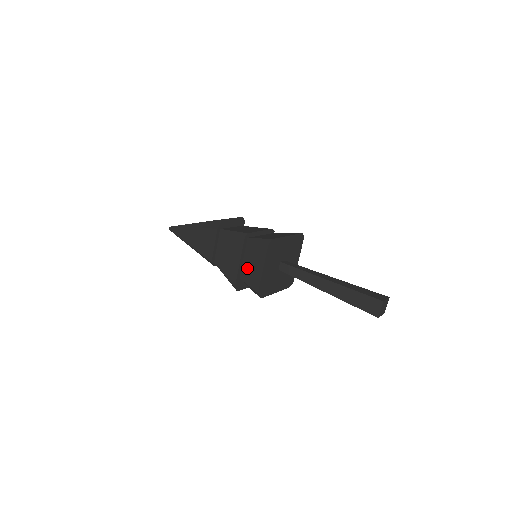
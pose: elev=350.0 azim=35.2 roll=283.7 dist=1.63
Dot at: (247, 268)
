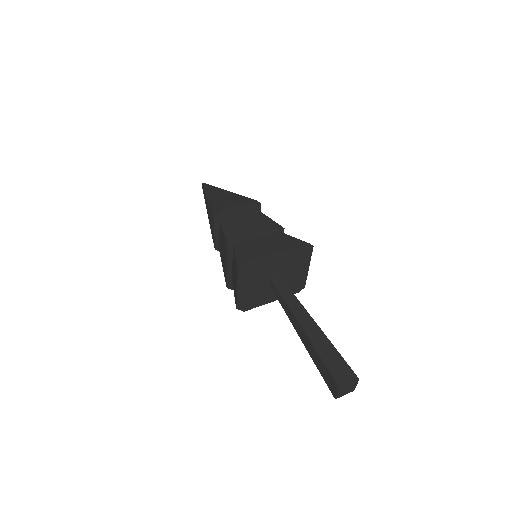
Dot at: (233, 276)
